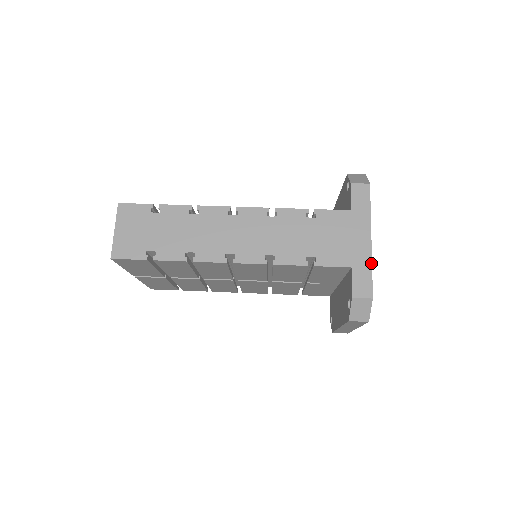
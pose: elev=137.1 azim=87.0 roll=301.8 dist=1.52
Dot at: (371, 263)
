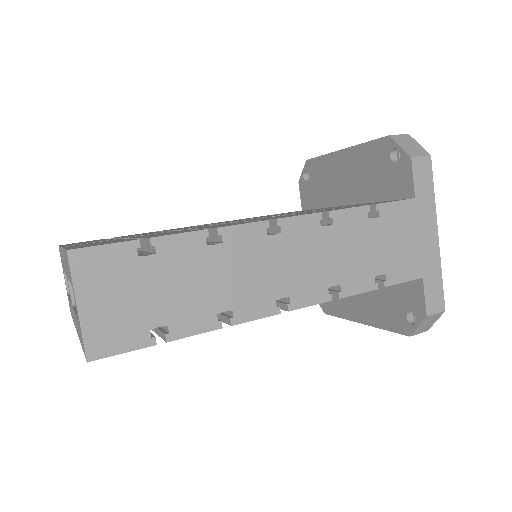
Dot at: (440, 267)
